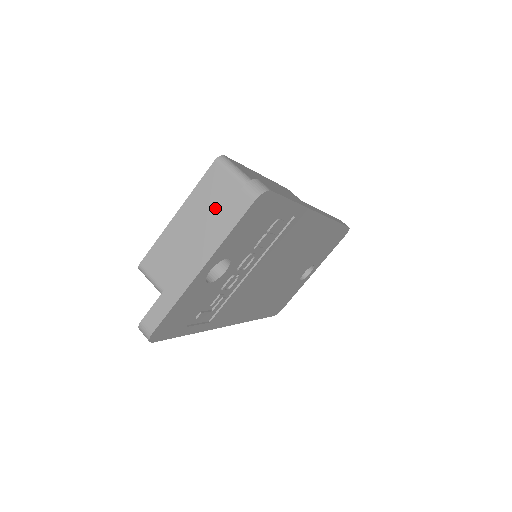
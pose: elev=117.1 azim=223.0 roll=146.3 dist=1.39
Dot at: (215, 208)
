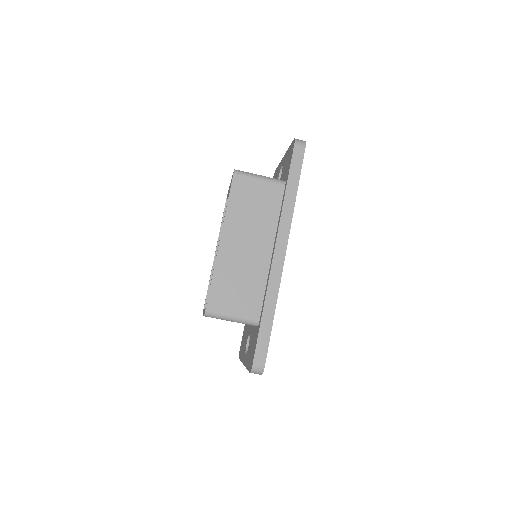
Dot at: occluded
